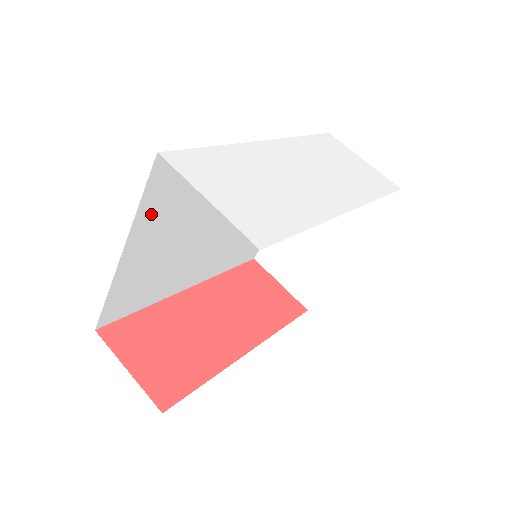
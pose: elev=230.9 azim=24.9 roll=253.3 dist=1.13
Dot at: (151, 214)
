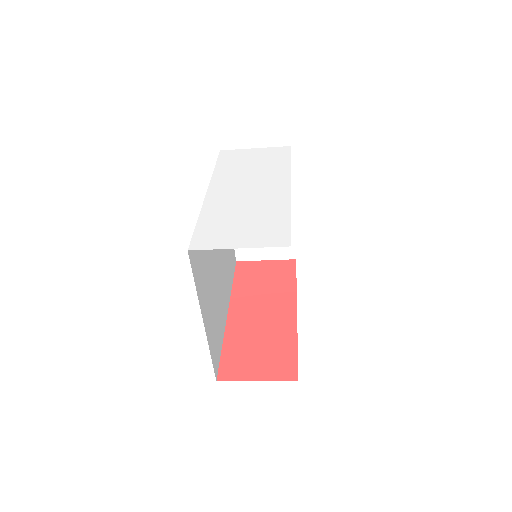
Dot at: (200, 286)
